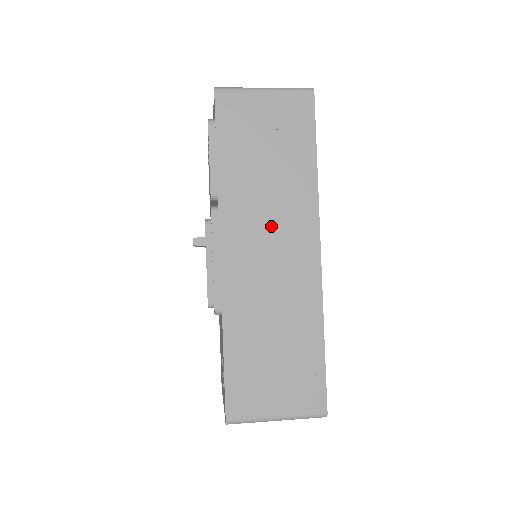
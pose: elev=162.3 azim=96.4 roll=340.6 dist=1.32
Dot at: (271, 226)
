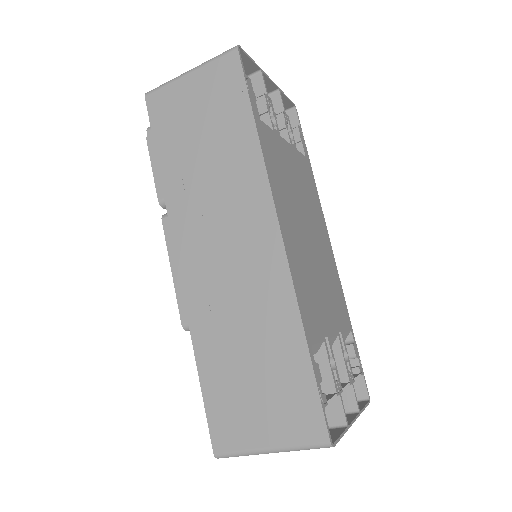
Dot at: (220, 217)
